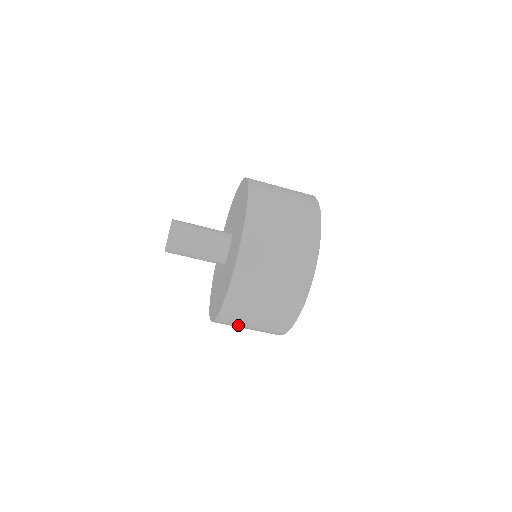
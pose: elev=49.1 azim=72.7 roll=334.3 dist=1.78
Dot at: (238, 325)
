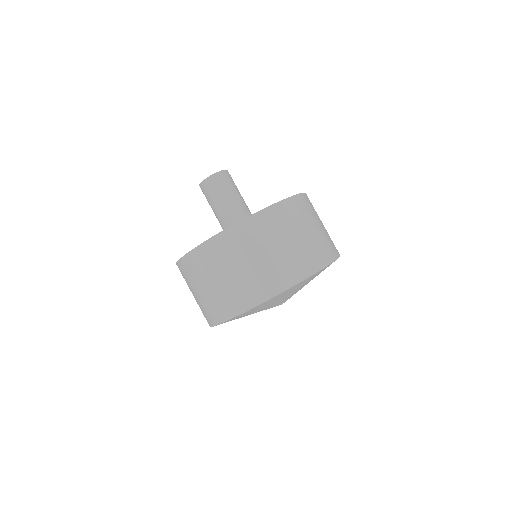
Dot at: (238, 254)
